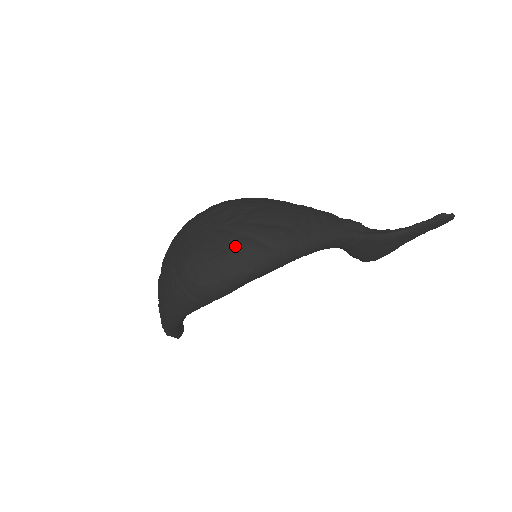
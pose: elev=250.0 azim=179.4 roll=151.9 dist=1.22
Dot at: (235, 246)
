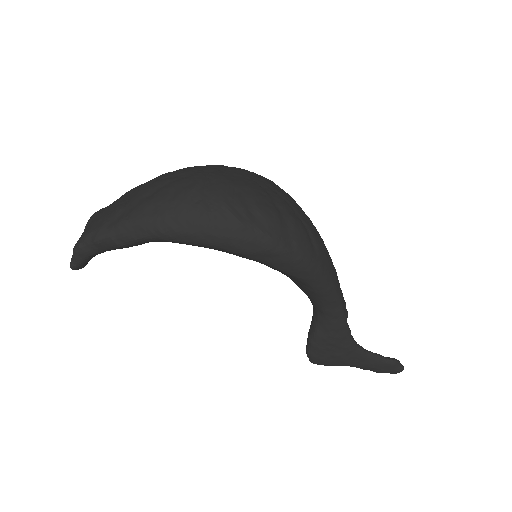
Dot at: (291, 216)
